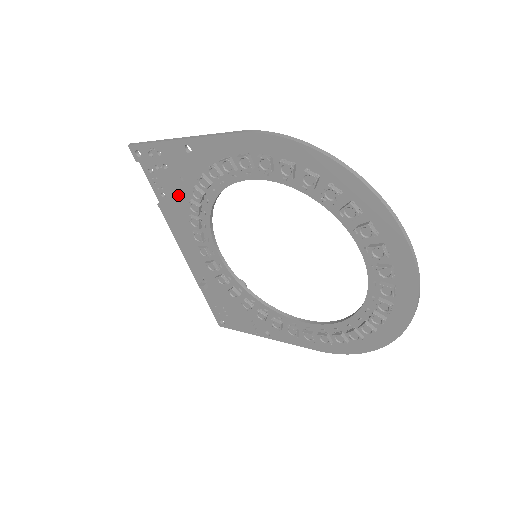
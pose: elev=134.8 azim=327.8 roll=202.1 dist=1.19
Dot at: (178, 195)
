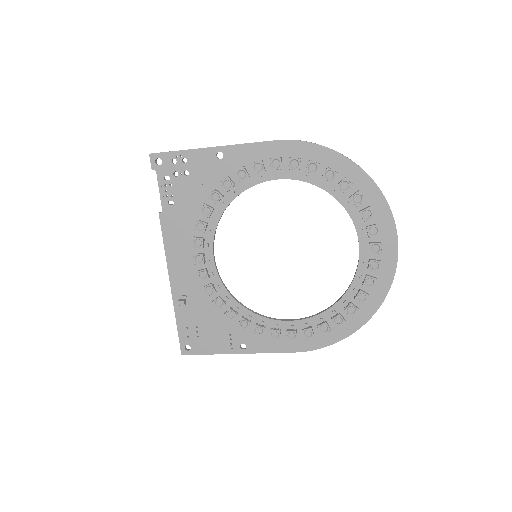
Dot at: (190, 201)
